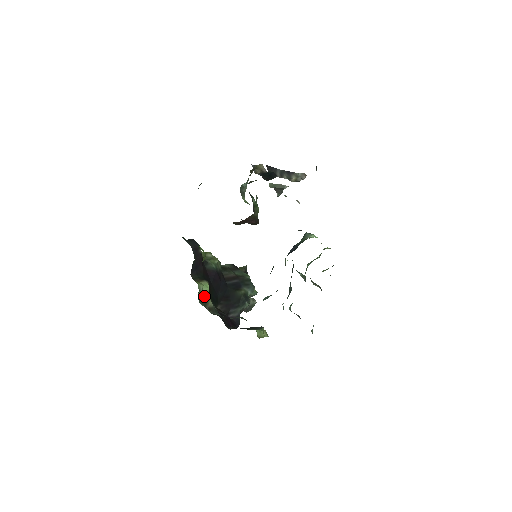
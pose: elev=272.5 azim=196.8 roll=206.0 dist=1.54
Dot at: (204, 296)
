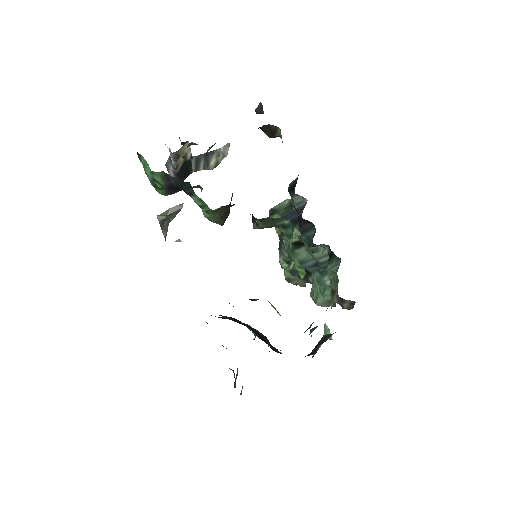
Dot at: (279, 314)
